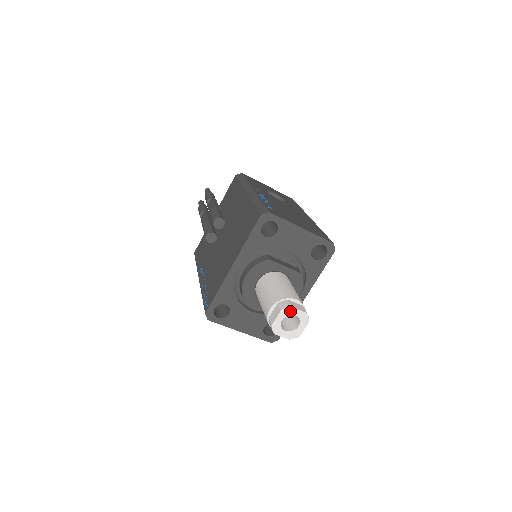
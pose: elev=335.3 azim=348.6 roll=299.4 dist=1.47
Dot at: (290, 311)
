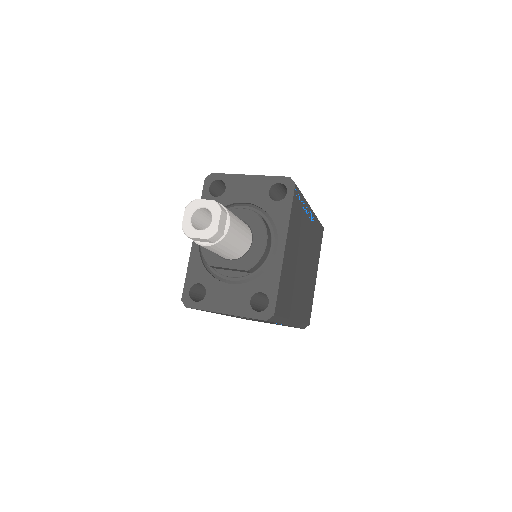
Dot at: (195, 204)
